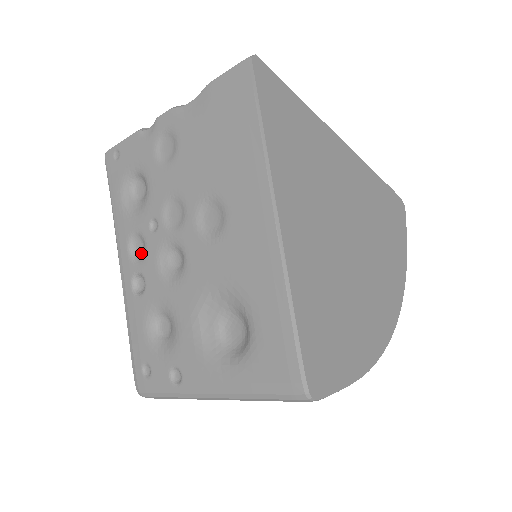
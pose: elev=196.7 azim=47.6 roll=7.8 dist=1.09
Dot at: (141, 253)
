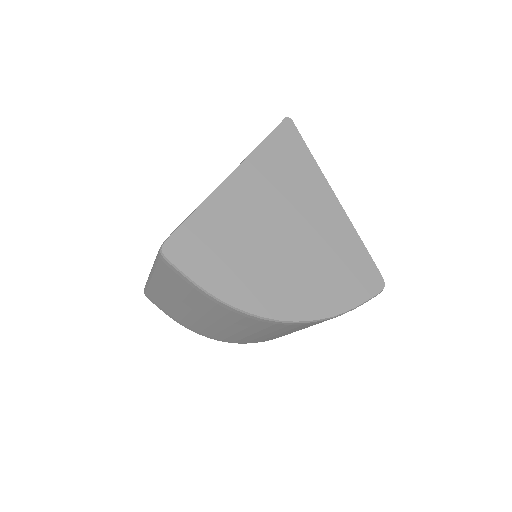
Dot at: occluded
